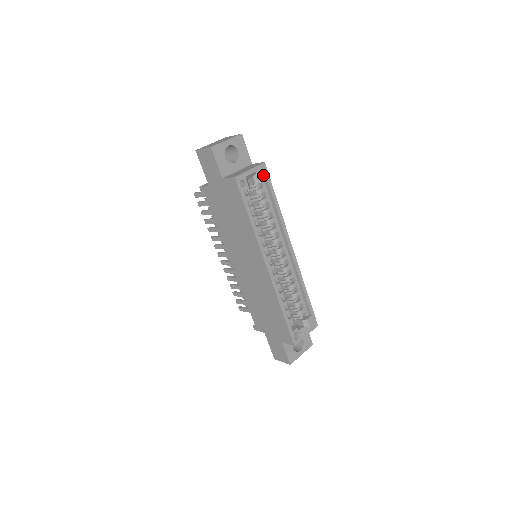
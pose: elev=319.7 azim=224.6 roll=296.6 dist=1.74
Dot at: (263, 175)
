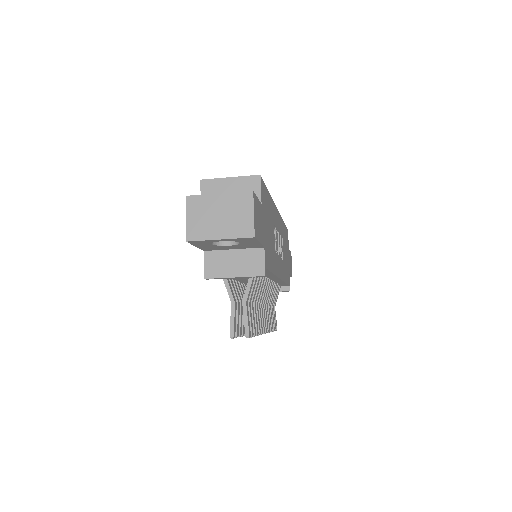
Dot at: occluded
